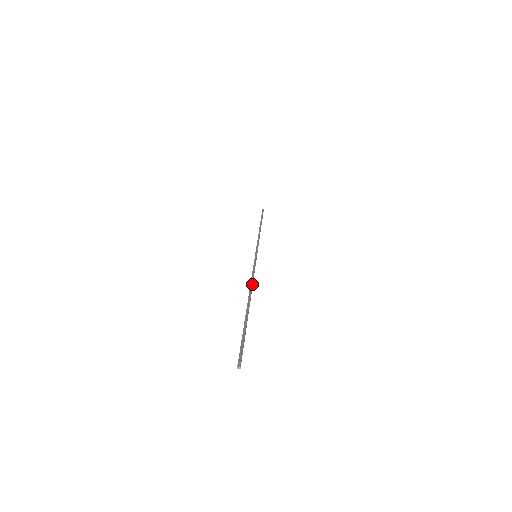
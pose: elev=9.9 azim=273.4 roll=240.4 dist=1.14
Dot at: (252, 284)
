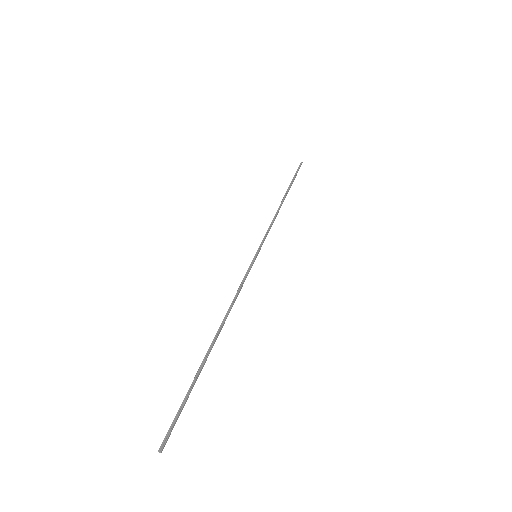
Dot at: (229, 310)
